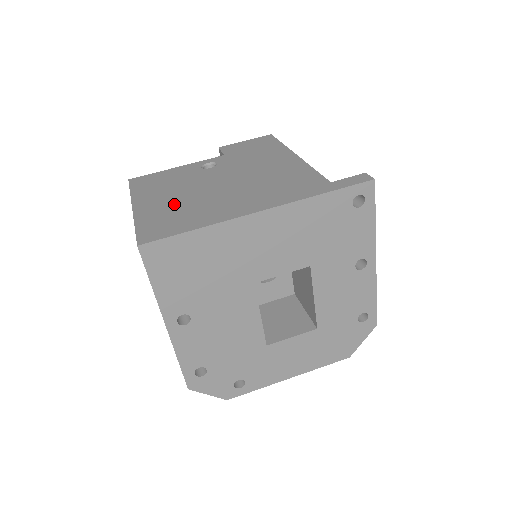
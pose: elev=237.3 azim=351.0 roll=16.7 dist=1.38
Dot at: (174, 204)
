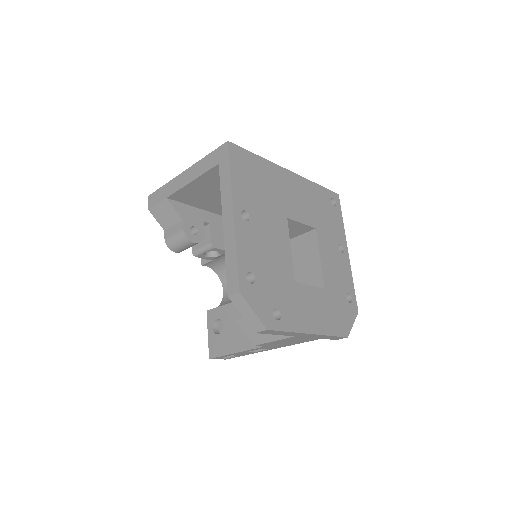
Dot at: occluded
